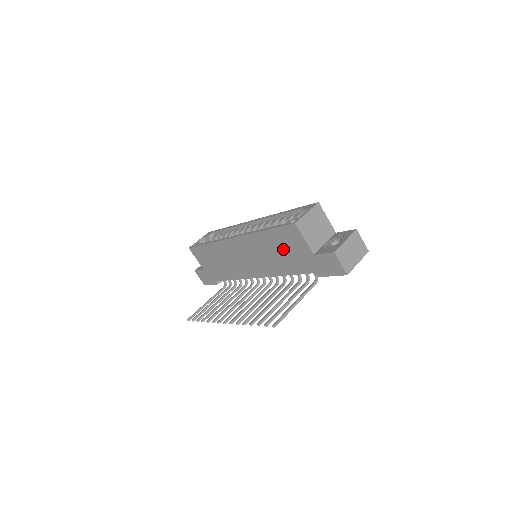
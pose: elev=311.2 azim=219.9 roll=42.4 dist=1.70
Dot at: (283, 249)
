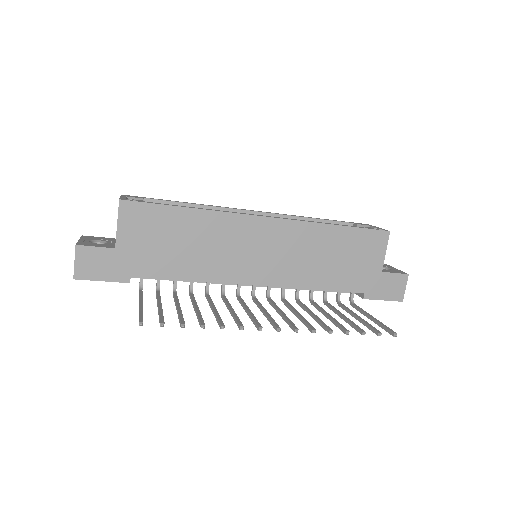
Dot at: (345, 255)
